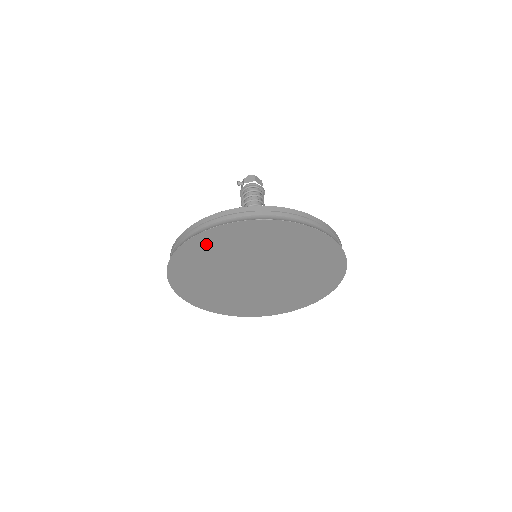
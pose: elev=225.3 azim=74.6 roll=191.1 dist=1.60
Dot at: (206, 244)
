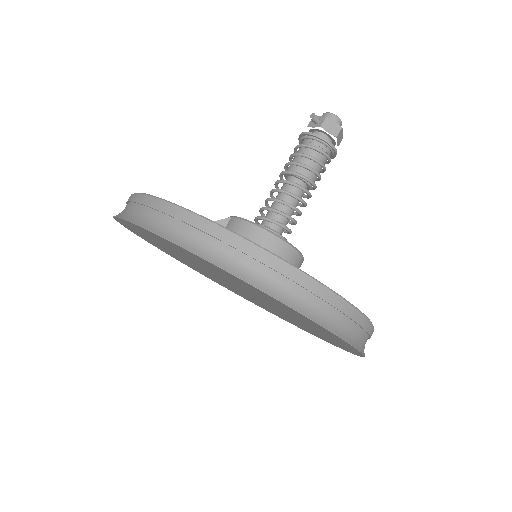
Dot at: occluded
